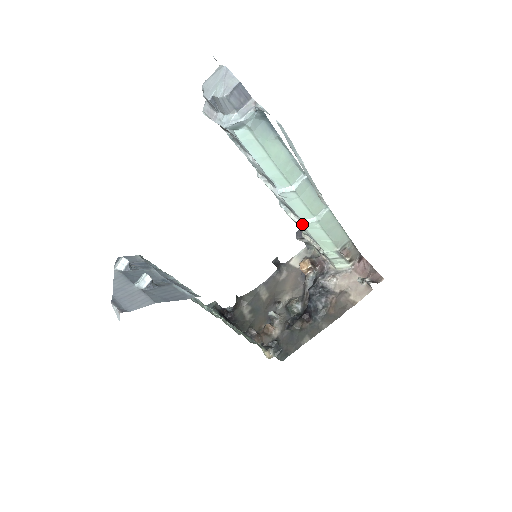
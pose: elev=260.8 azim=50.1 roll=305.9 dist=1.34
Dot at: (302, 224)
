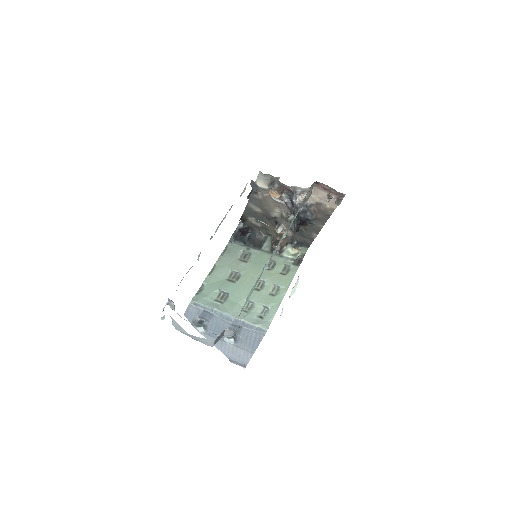
Dot at: occluded
